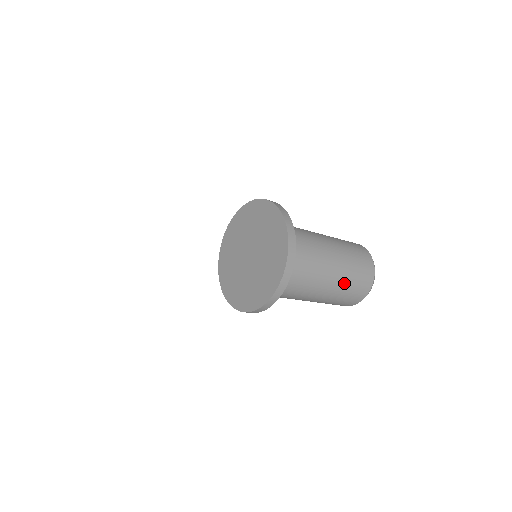
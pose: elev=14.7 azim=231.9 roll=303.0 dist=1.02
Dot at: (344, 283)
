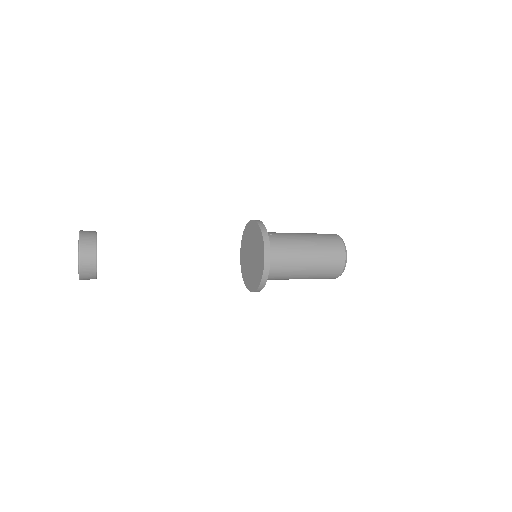
Dot at: (321, 256)
